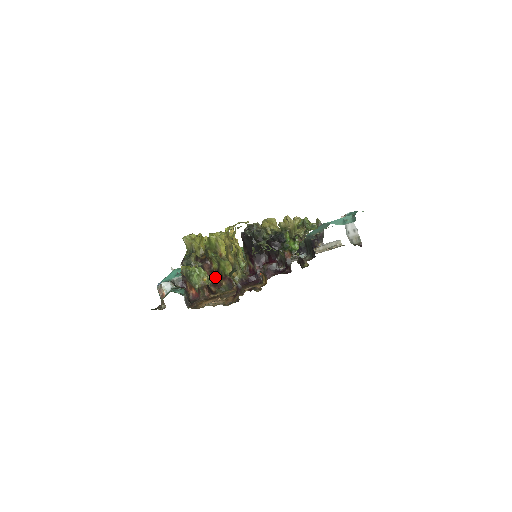
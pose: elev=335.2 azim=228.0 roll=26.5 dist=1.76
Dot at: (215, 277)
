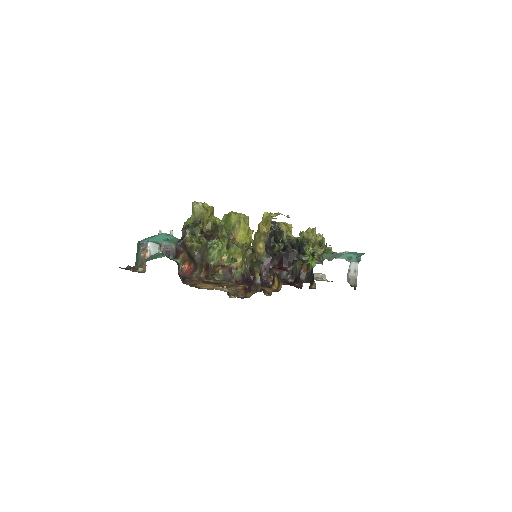
Dot at: (236, 261)
